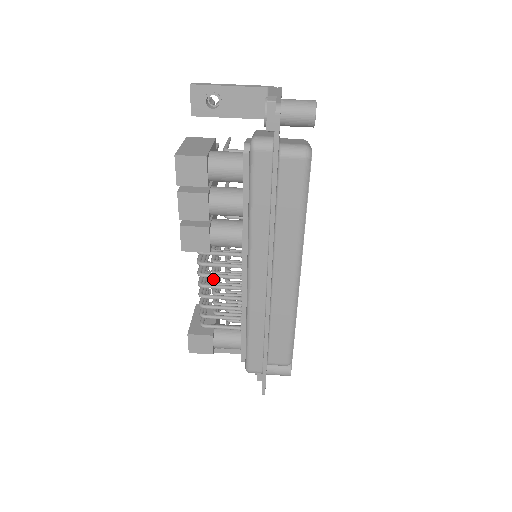
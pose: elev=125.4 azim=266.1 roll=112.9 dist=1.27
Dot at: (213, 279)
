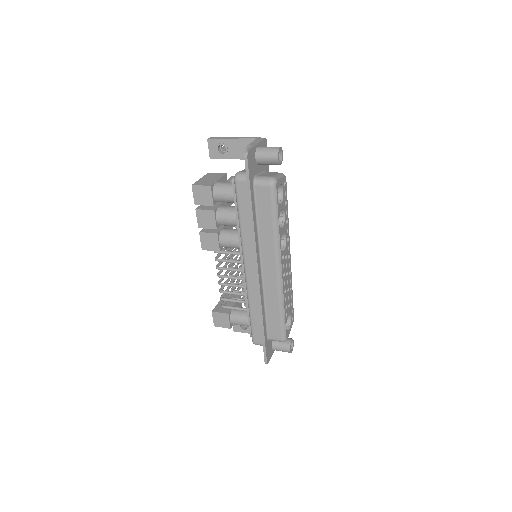
Dot at: (230, 273)
